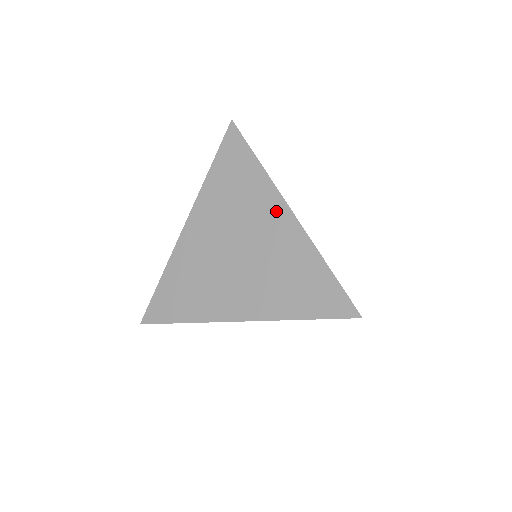
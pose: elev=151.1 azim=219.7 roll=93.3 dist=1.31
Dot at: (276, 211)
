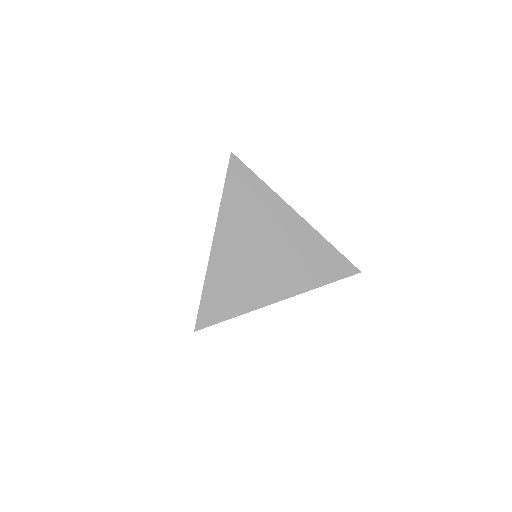
Dot at: (286, 215)
